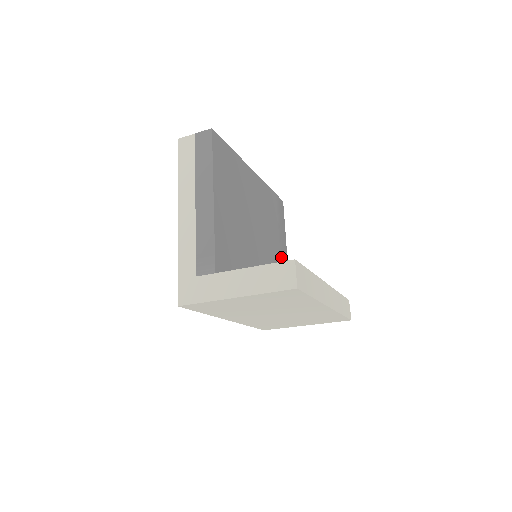
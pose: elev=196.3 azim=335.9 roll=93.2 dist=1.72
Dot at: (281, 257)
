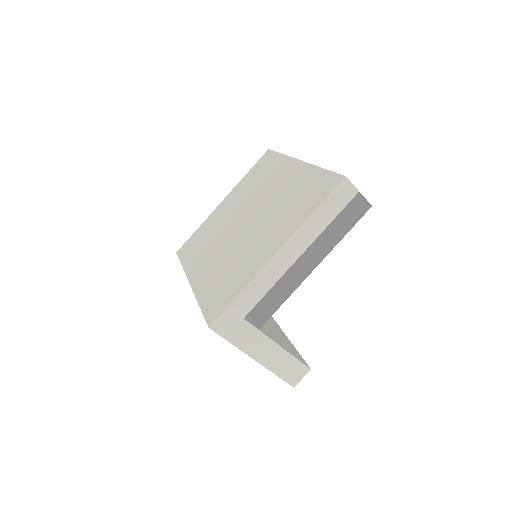
Dot at: occluded
